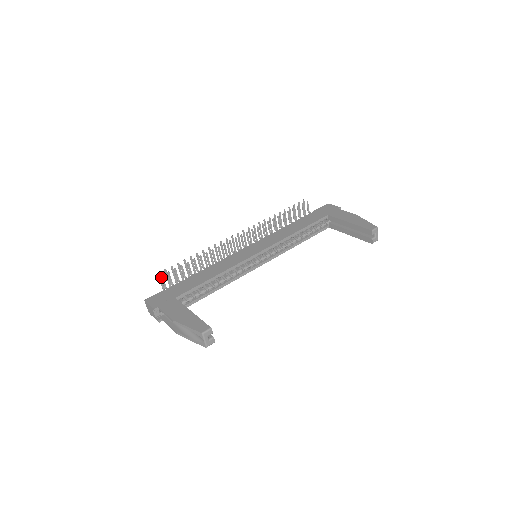
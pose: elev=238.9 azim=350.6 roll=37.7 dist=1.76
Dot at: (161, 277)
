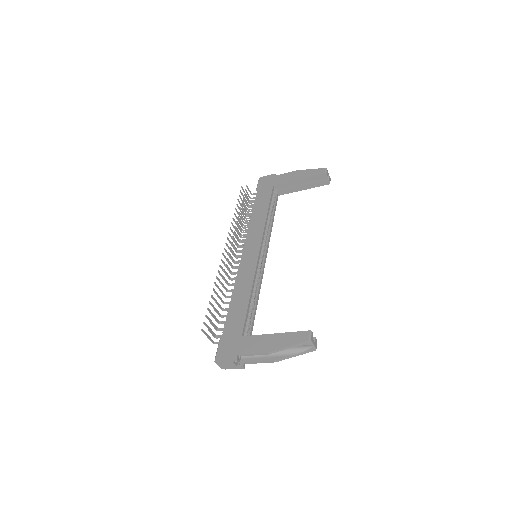
Dot at: (209, 331)
